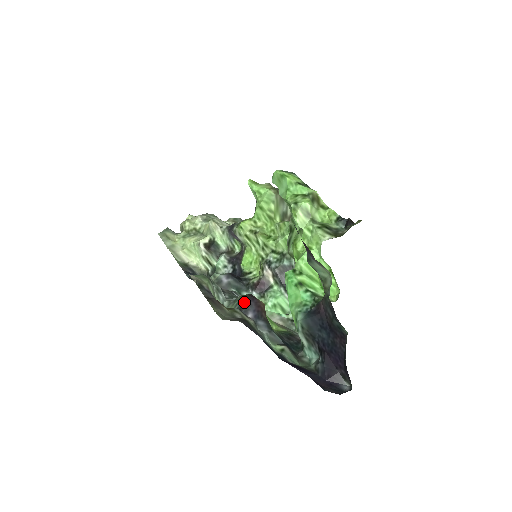
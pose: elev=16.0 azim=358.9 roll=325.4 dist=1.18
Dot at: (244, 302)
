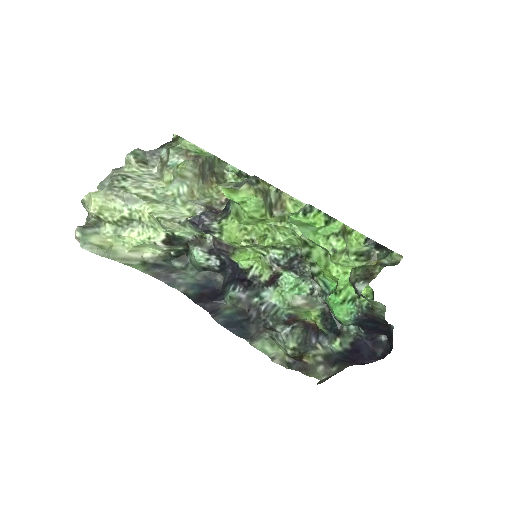
Dot at: (305, 335)
